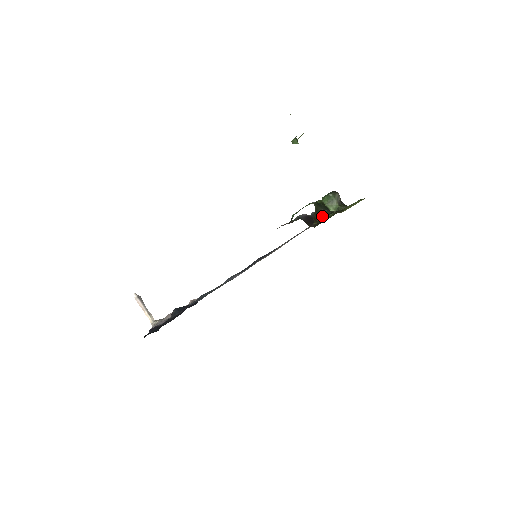
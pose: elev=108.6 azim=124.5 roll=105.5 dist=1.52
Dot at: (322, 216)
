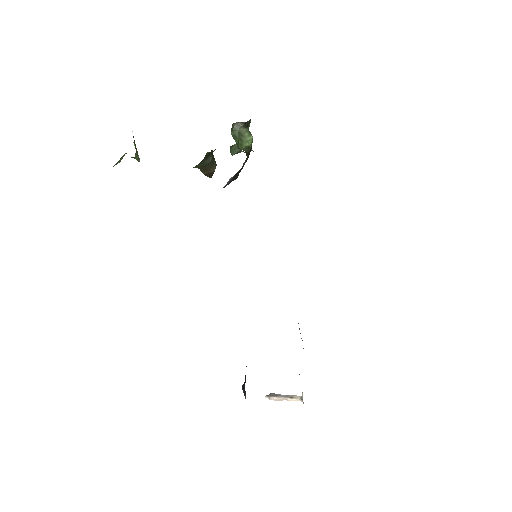
Dot at: (213, 163)
